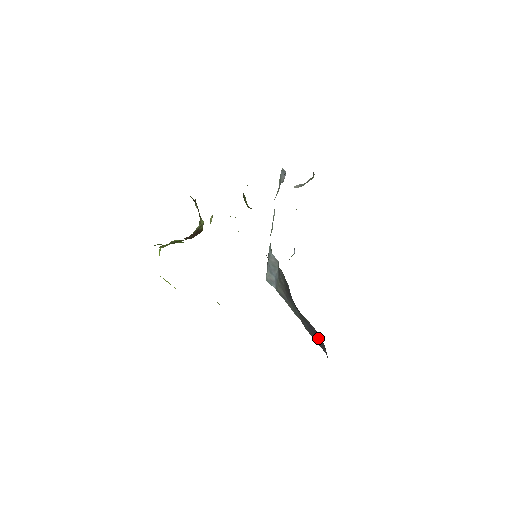
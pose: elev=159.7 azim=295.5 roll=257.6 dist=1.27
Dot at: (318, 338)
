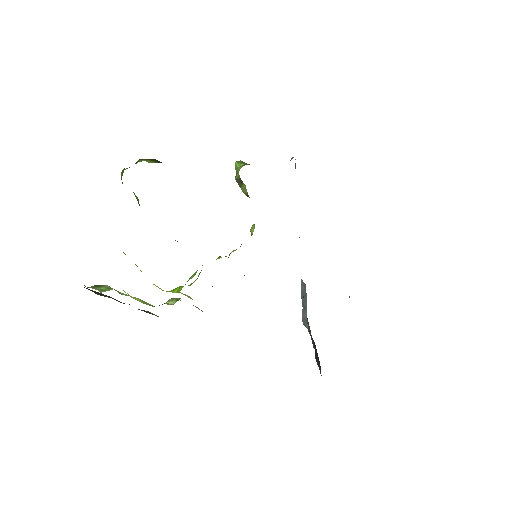
Dot at: (317, 356)
